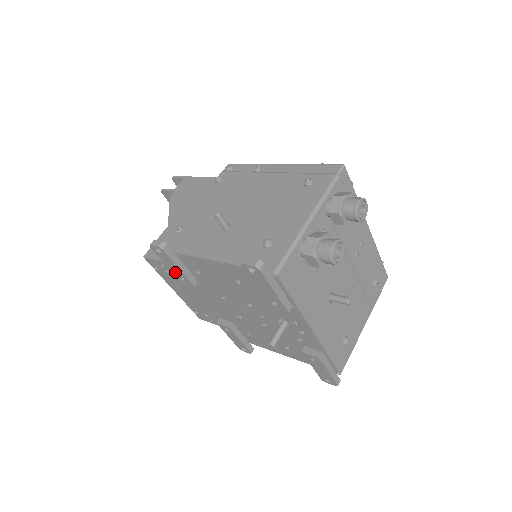
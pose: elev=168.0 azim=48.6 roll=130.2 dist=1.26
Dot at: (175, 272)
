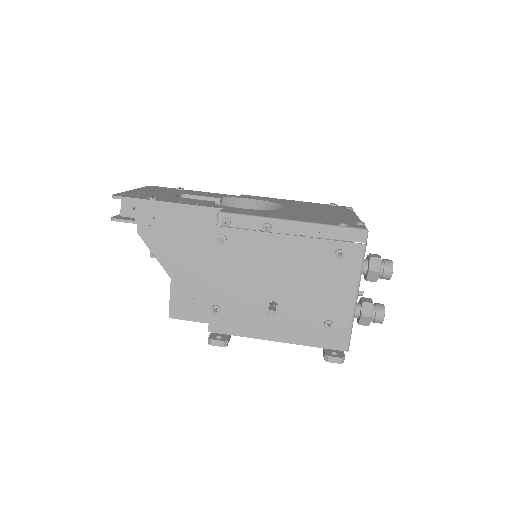
Dot at: occluded
